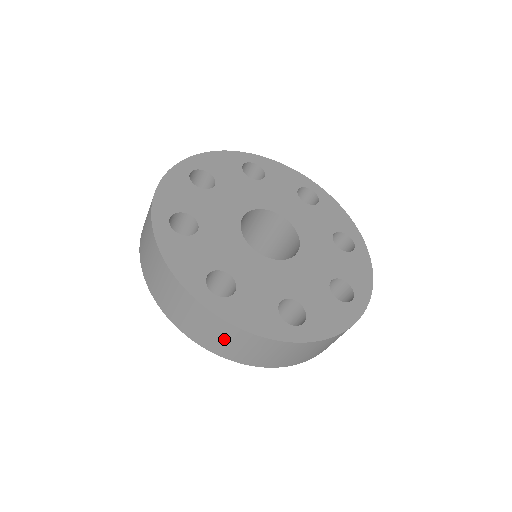
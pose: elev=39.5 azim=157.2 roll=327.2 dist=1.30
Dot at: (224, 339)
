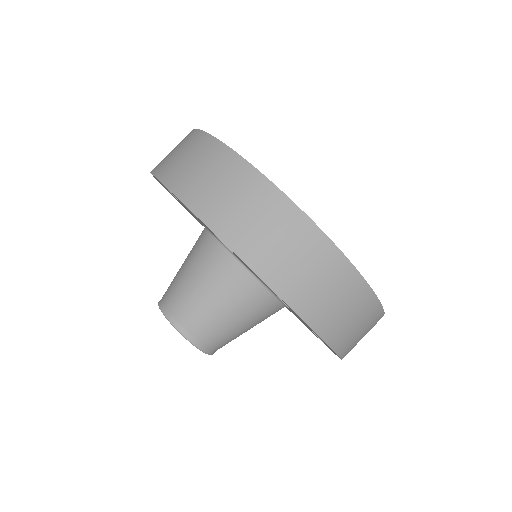
Dot at: (193, 161)
